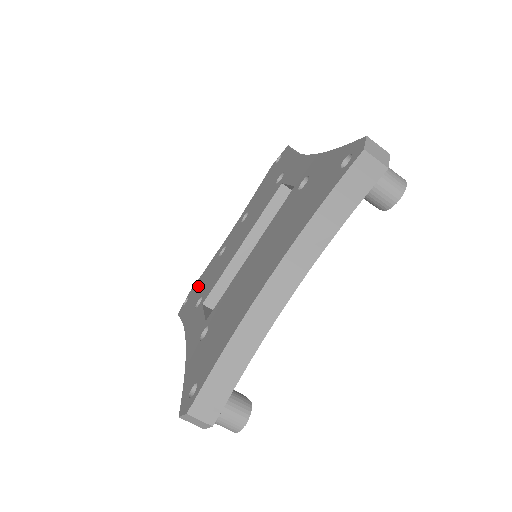
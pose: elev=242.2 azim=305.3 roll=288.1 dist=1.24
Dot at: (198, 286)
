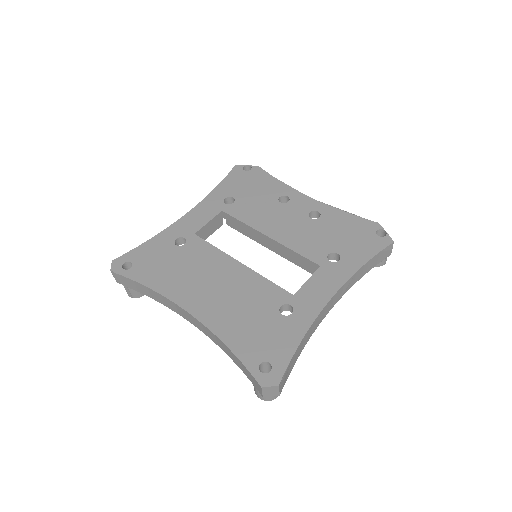
Dot at: (256, 181)
